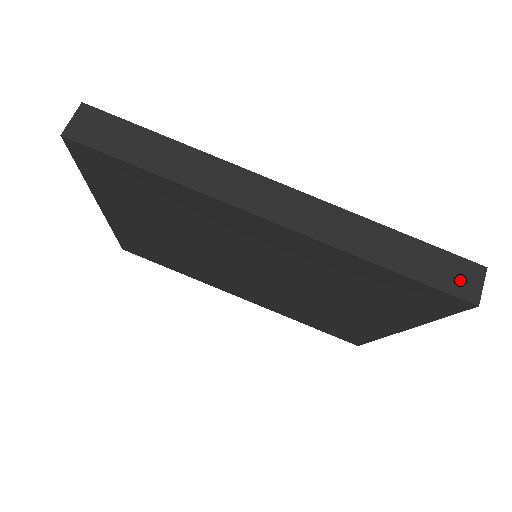
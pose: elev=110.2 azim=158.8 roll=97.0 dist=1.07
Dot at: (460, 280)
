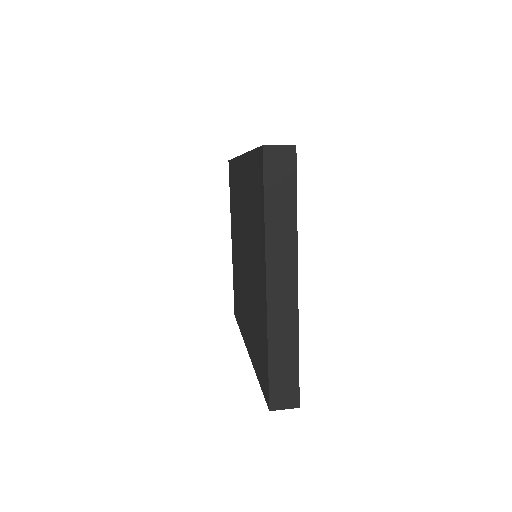
Dot at: occluded
